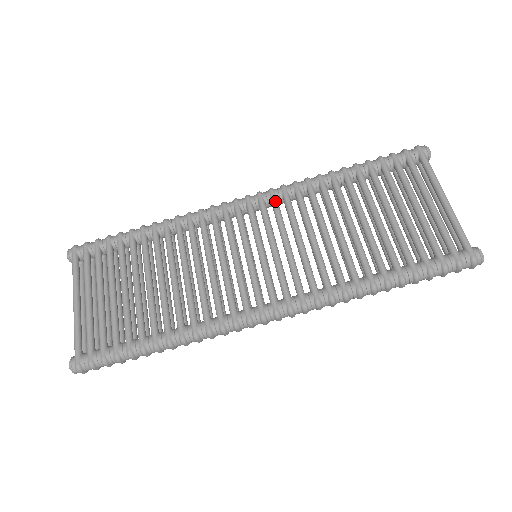
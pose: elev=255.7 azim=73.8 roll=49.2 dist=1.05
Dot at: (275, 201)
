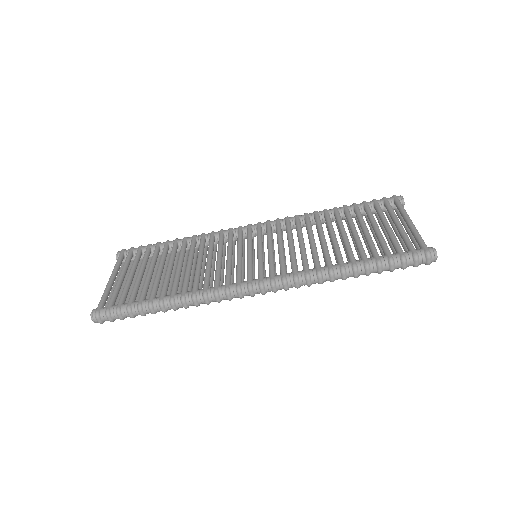
Dot at: (278, 224)
